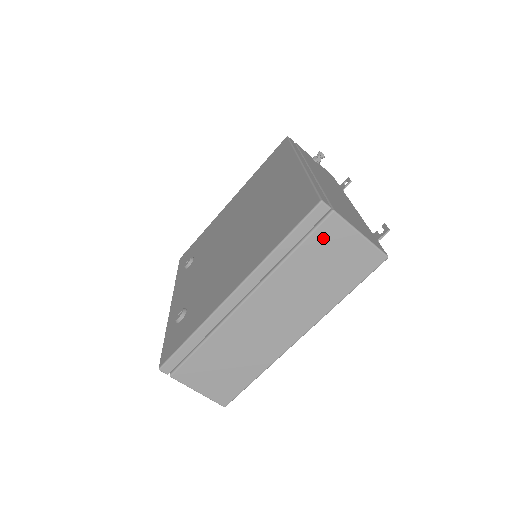
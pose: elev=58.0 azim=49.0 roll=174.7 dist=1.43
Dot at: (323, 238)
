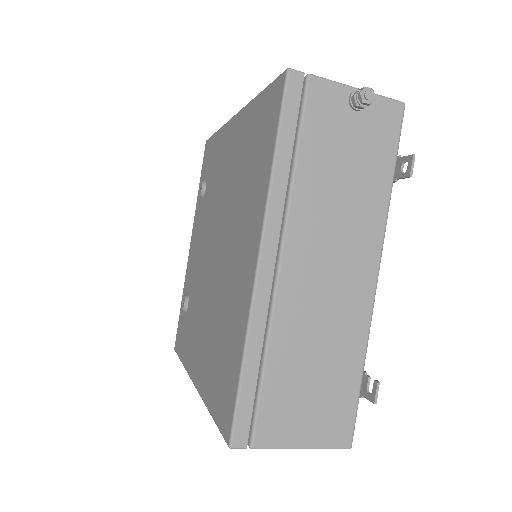
Dot at: occluded
